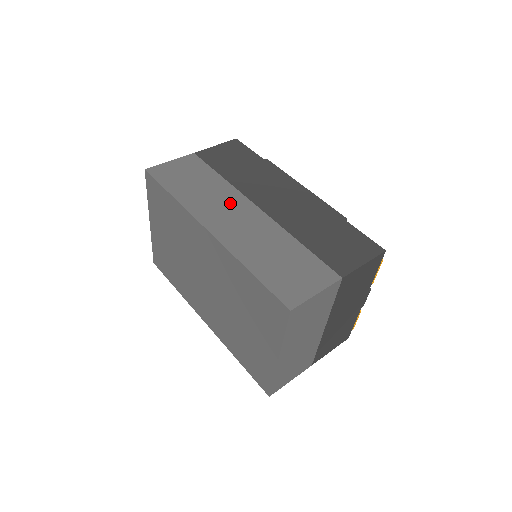
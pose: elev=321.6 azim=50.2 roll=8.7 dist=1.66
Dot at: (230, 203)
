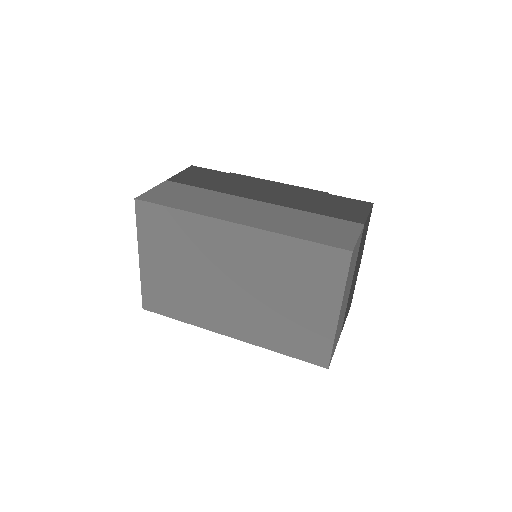
Dot at: (234, 203)
